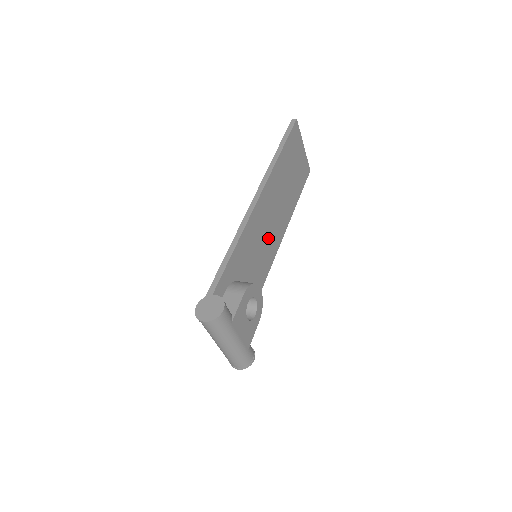
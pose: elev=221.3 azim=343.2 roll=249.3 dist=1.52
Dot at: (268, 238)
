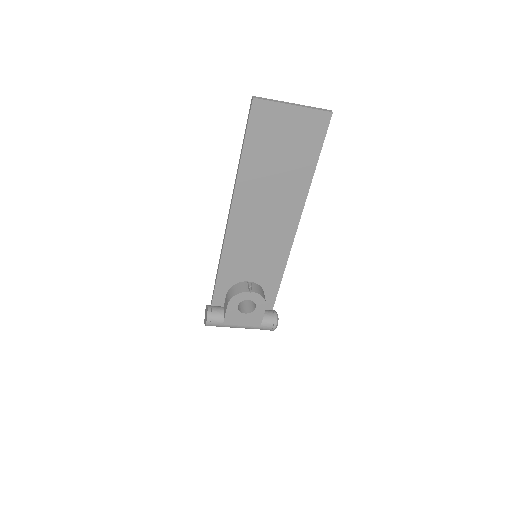
Dot at: (269, 233)
